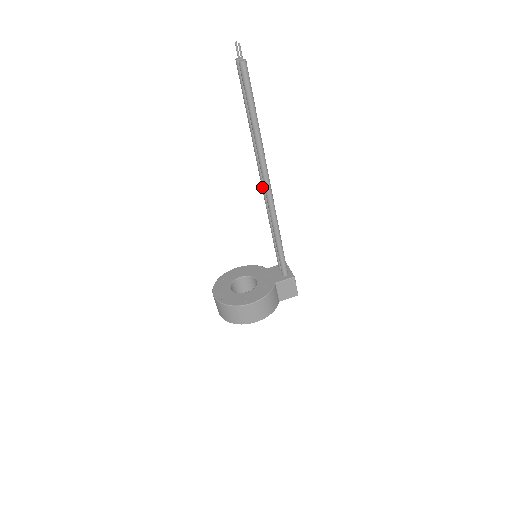
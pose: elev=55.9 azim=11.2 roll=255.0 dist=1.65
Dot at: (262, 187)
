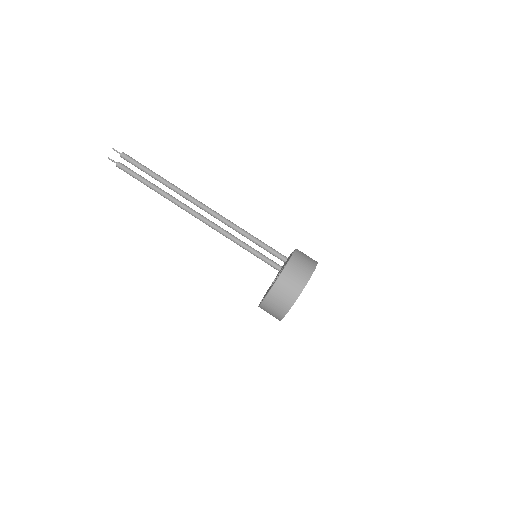
Dot at: (204, 220)
